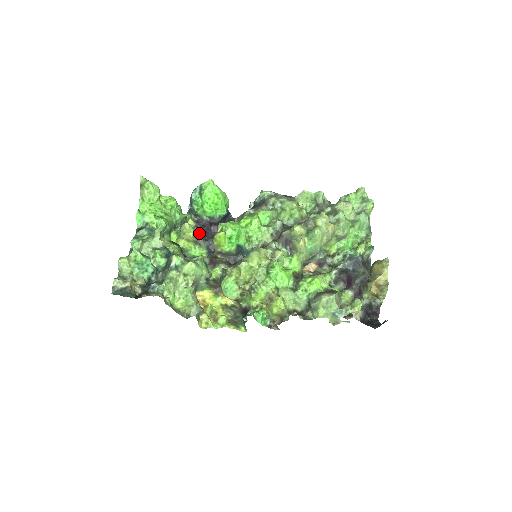
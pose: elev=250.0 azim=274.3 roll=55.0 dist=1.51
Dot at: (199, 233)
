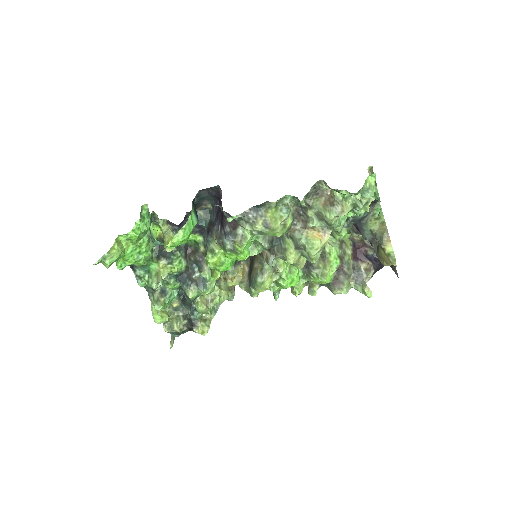
Dot at: occluded
